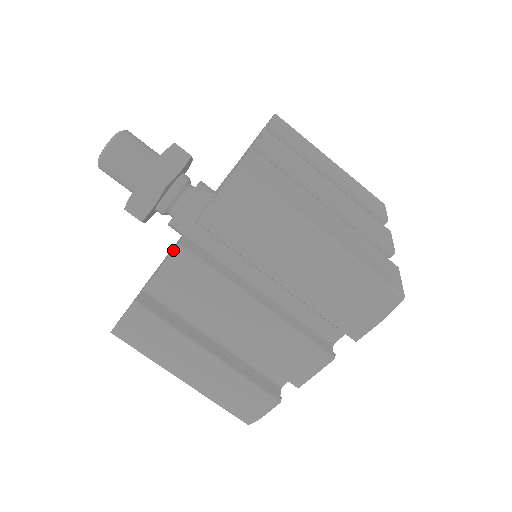
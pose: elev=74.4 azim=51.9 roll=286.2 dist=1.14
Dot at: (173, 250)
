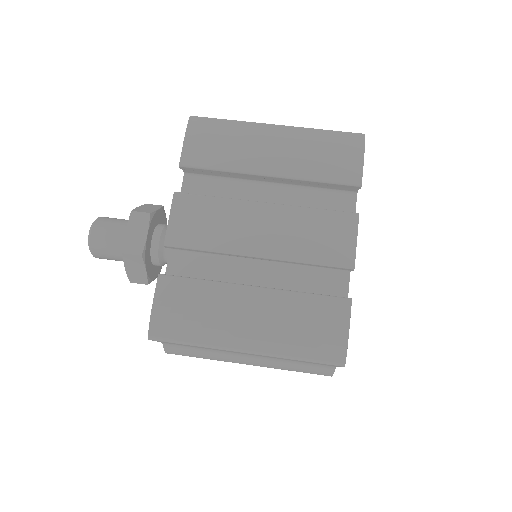
Dot at: (172, 200)
